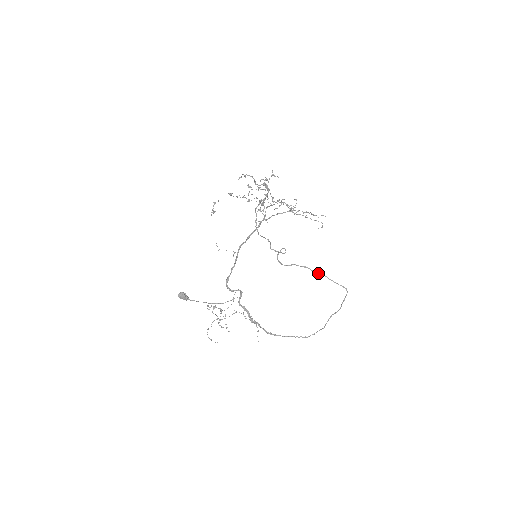
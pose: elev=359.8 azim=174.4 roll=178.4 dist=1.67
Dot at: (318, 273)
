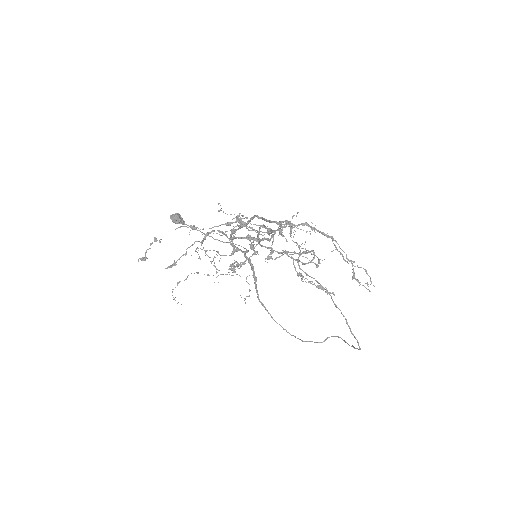
Dot at: (339, 309)
